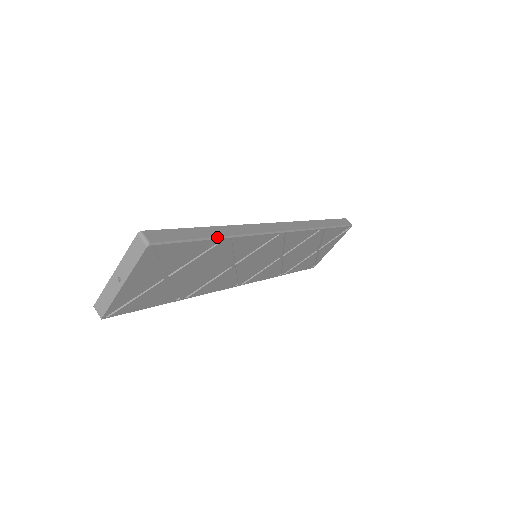
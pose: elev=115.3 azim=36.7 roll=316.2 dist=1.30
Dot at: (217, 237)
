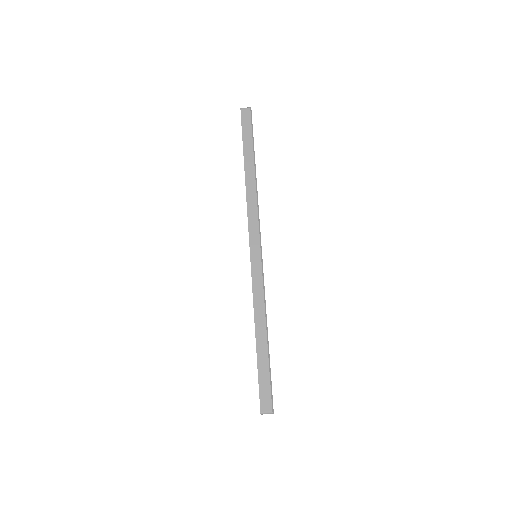
Dot at: (267, 339)
